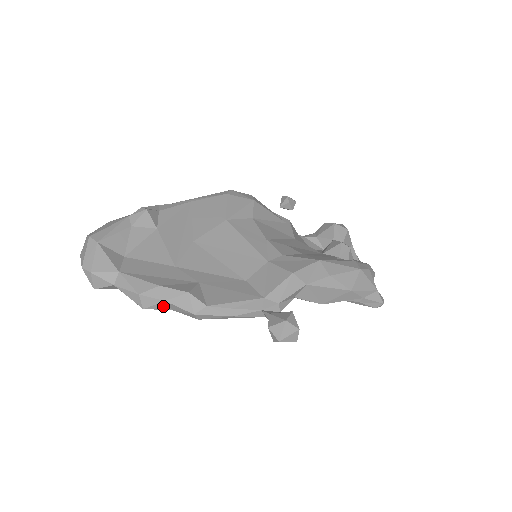
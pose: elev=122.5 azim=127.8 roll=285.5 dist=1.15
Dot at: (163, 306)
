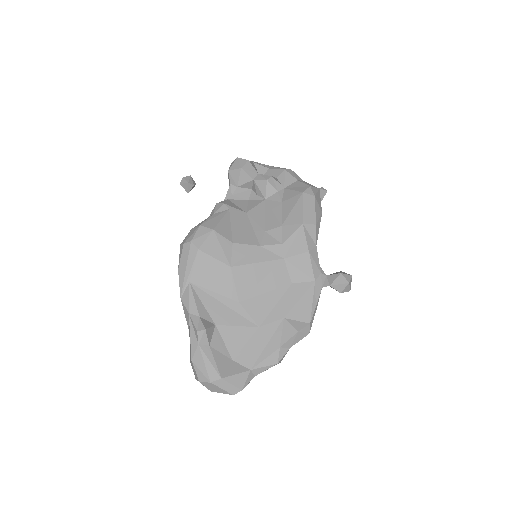
Dot at: (288, 349)
